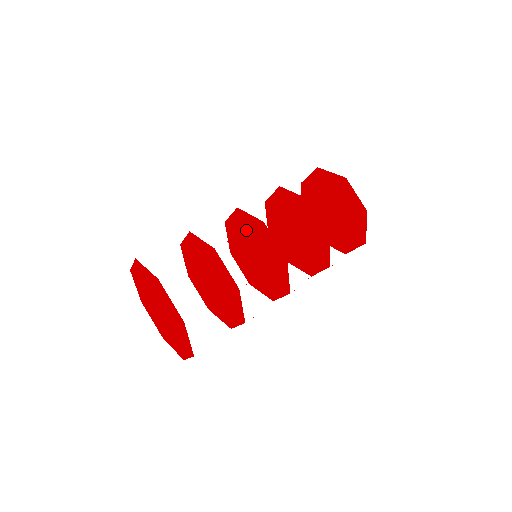
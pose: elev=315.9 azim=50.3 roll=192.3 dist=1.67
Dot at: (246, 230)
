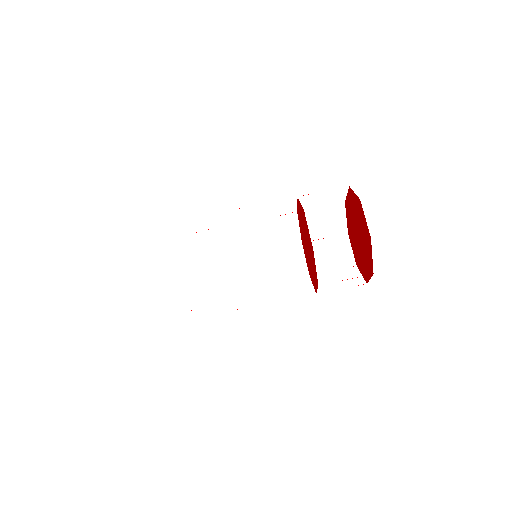
Dot at: occluded
